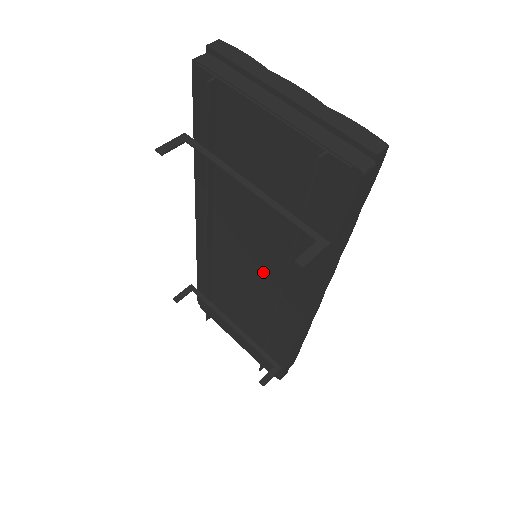
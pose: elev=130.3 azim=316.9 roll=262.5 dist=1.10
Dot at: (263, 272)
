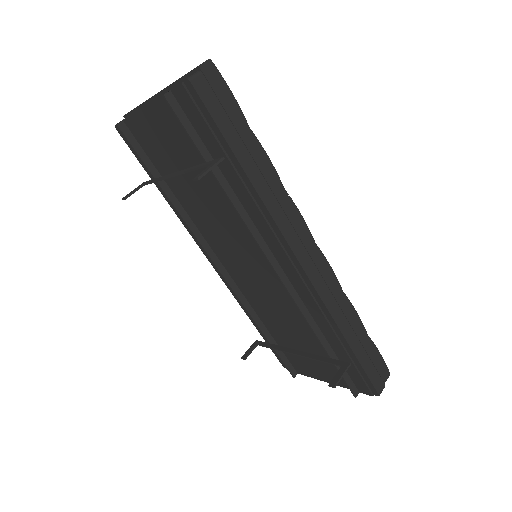
Dot at: (256, 258)
